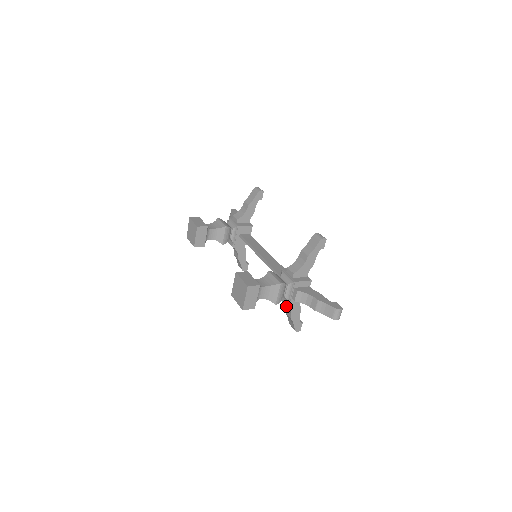
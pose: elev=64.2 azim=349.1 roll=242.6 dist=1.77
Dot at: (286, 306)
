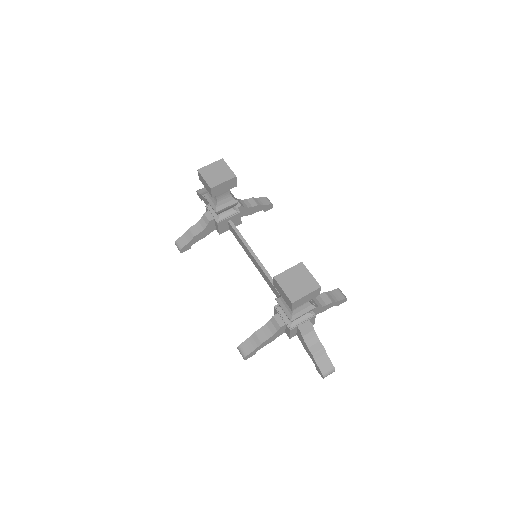
Dot at: (267, 327)
